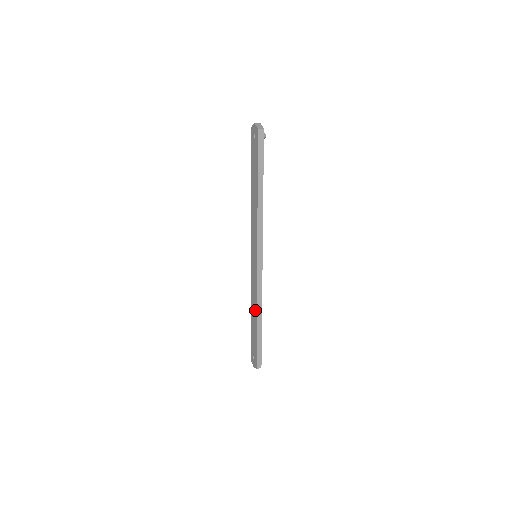
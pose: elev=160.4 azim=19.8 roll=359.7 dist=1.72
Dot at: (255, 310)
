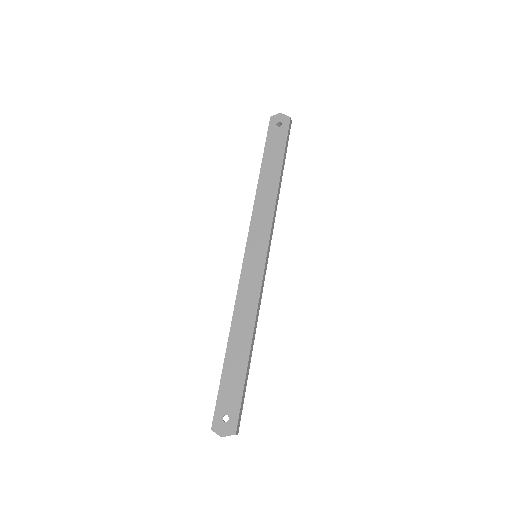
Dot at: (247, 331)
